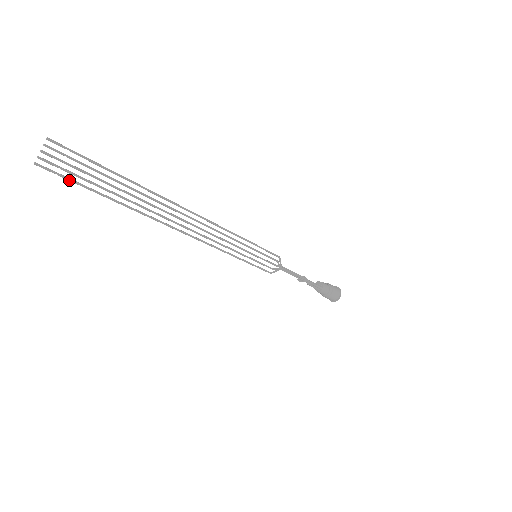
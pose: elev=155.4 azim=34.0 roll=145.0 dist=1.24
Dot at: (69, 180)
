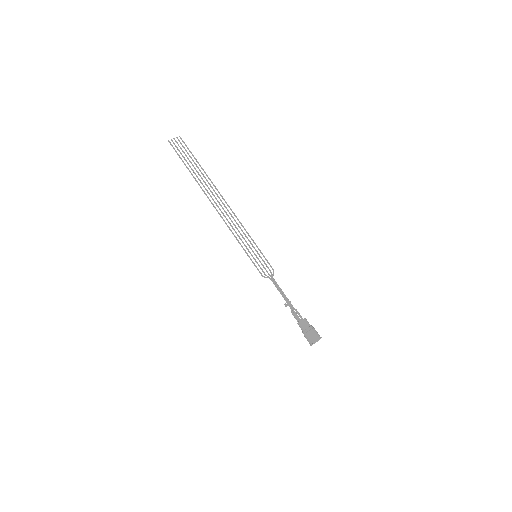
Dot at: (177, 153)
